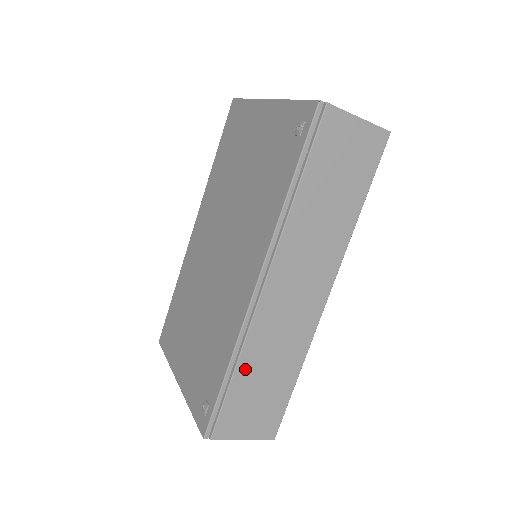
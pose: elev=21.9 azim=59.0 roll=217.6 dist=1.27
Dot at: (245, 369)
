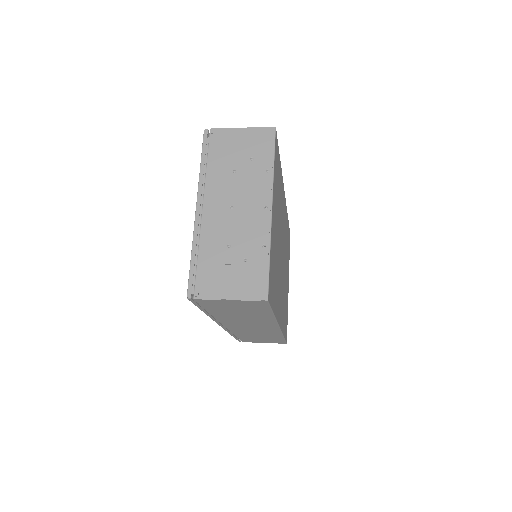
Dot at: (242, 335)
